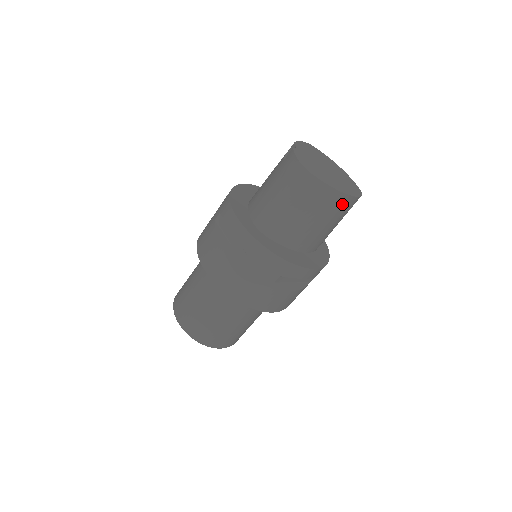
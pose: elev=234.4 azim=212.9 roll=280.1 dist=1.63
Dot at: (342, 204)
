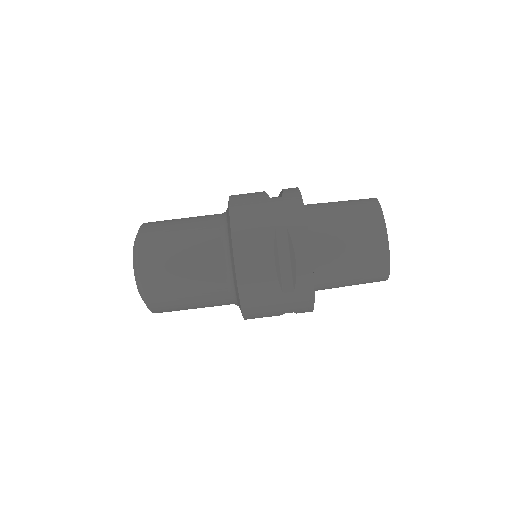
Dot at: (377, 247)
